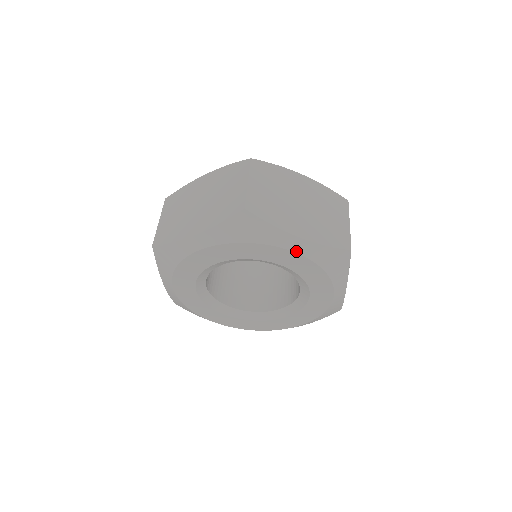
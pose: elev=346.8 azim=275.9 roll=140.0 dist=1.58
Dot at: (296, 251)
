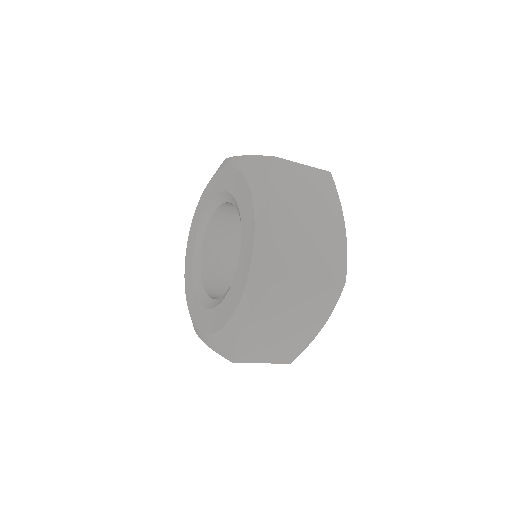
Dot at: (232, 166)
